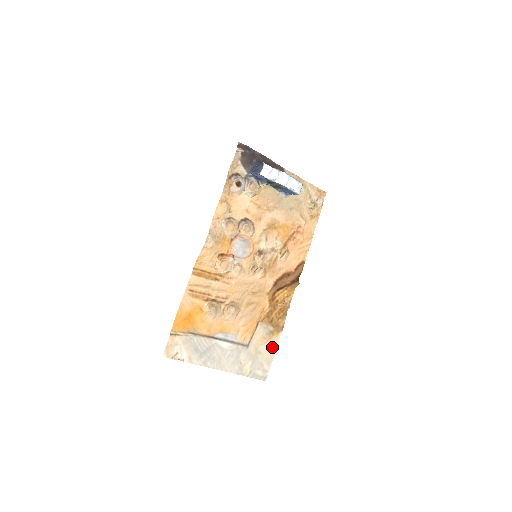
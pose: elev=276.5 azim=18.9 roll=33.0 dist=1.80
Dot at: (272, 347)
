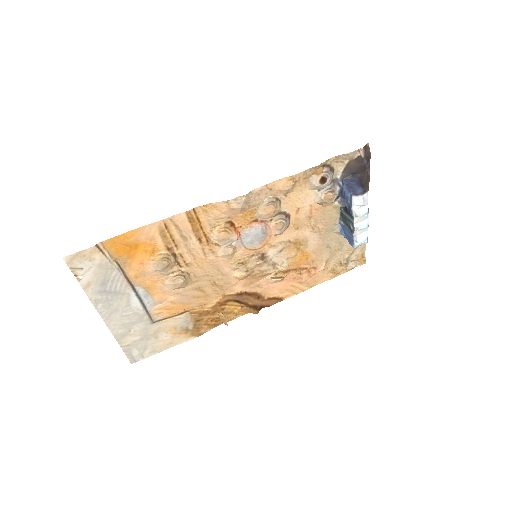
Dot at: (172, 342)
